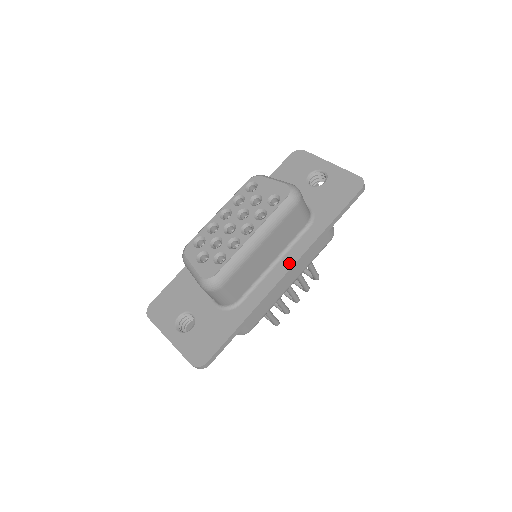
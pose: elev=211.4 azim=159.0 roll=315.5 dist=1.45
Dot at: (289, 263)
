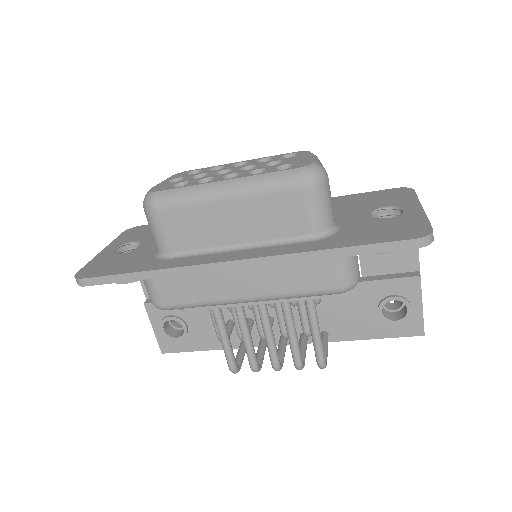
Dot at: (247, 255)
